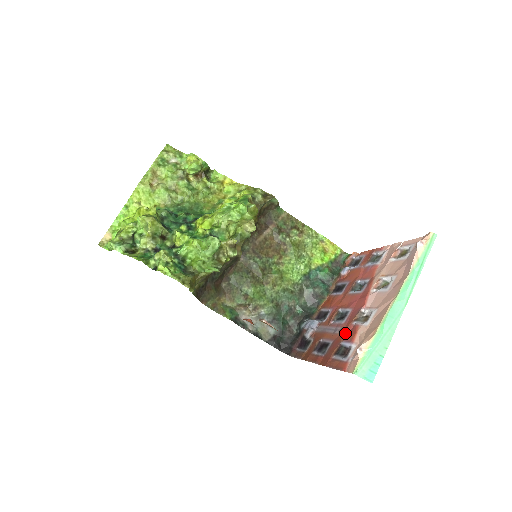
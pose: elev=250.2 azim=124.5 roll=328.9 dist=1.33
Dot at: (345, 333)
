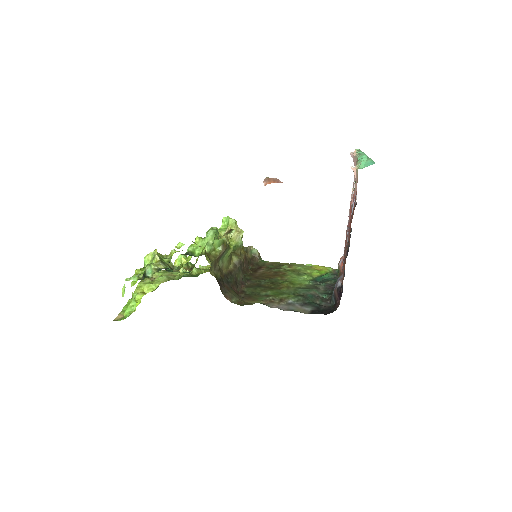
Dot at: occluded
